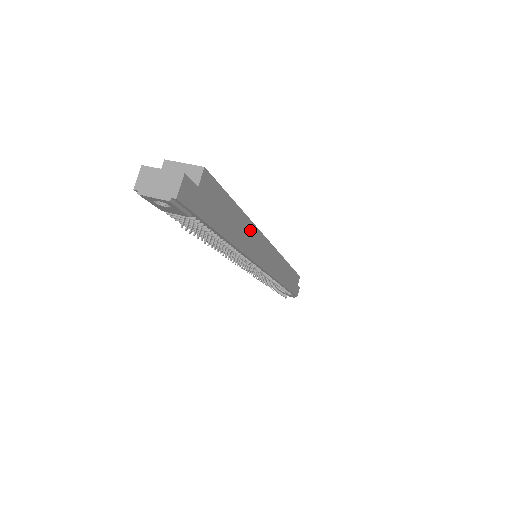
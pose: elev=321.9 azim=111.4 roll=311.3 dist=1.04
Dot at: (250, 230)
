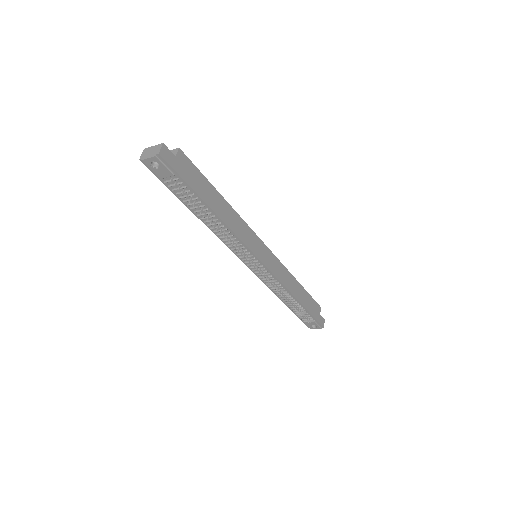
Dot at: (235, 216)
